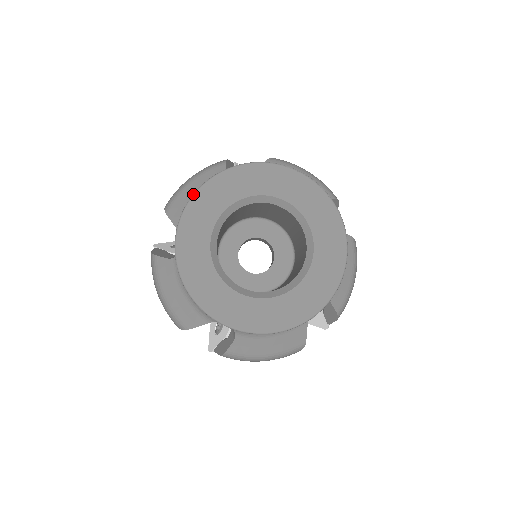
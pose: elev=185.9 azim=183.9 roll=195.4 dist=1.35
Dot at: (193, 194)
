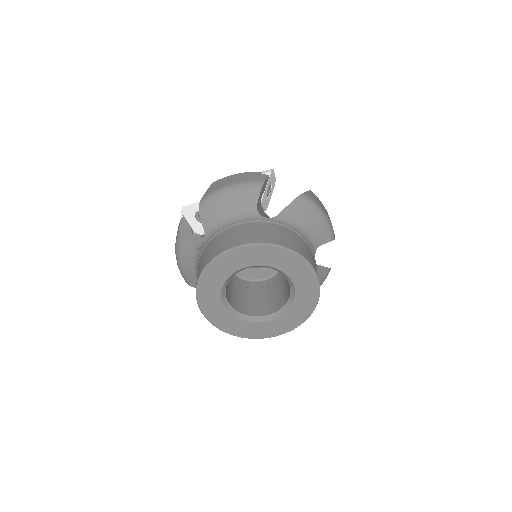
Dot at: (199, 307)
